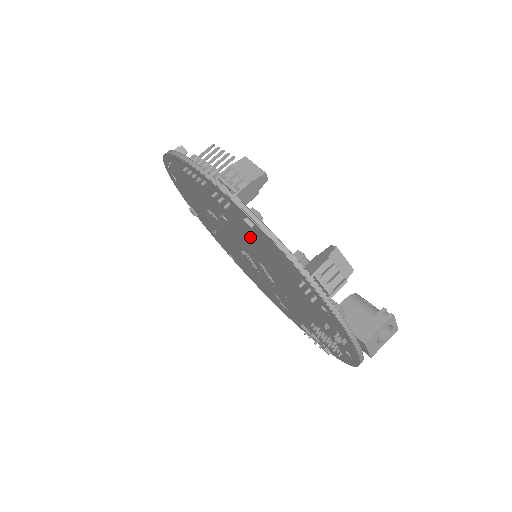
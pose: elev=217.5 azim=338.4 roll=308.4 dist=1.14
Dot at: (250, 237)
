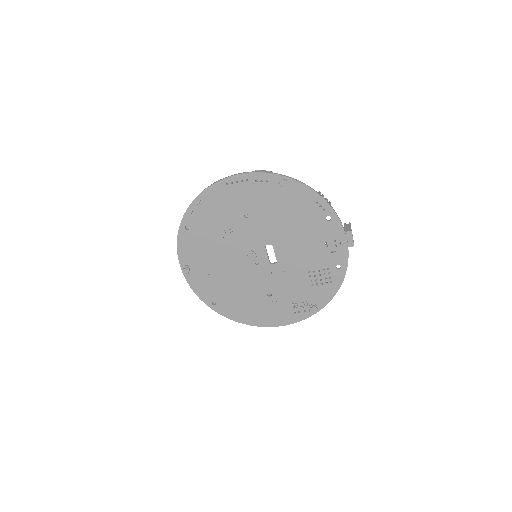
Dot at: (273, 208)
